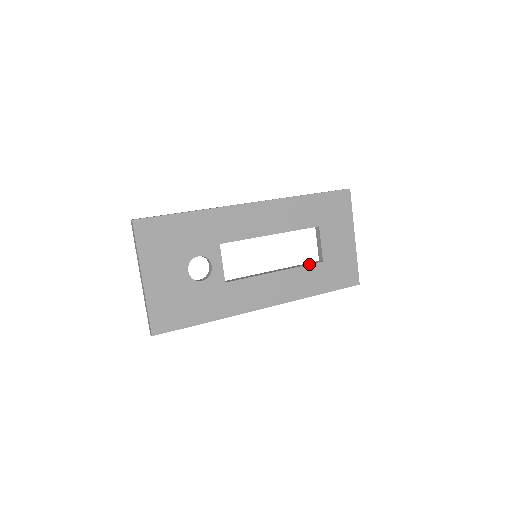
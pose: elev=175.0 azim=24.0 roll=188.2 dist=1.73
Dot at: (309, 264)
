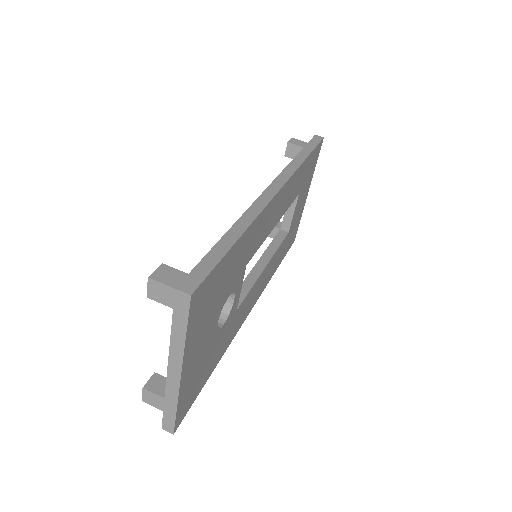
Dot at: (282, 241)
